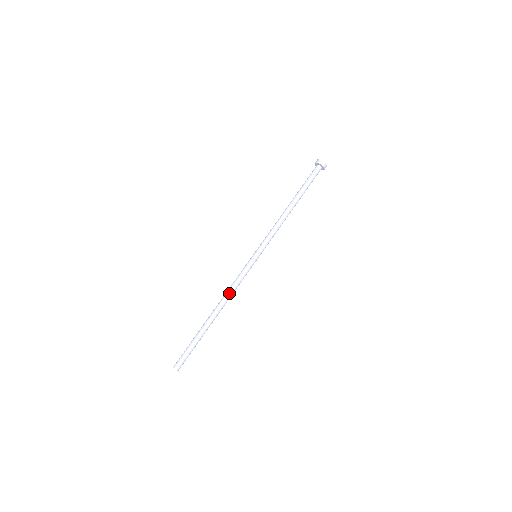
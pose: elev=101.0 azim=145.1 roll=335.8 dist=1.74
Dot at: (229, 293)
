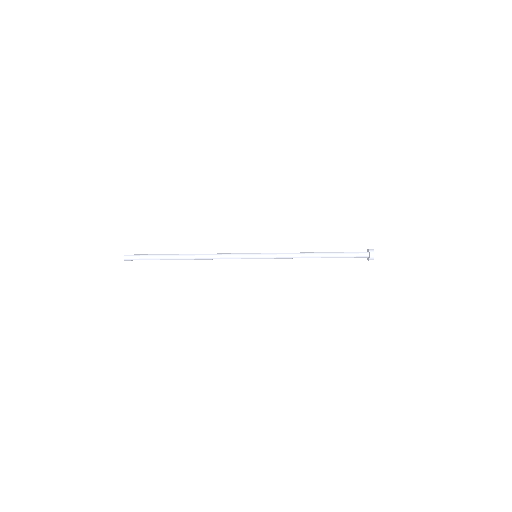
Dot at: (211, 254)
